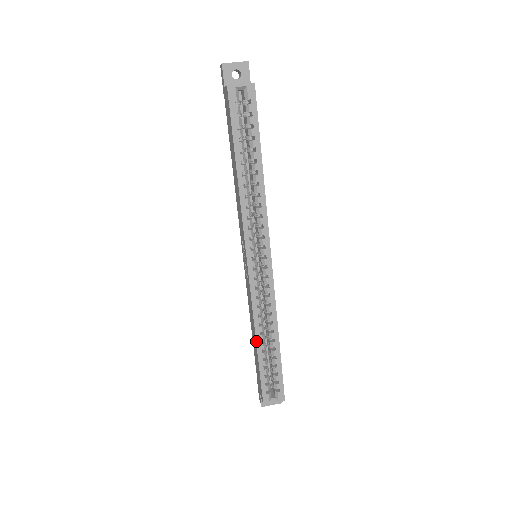
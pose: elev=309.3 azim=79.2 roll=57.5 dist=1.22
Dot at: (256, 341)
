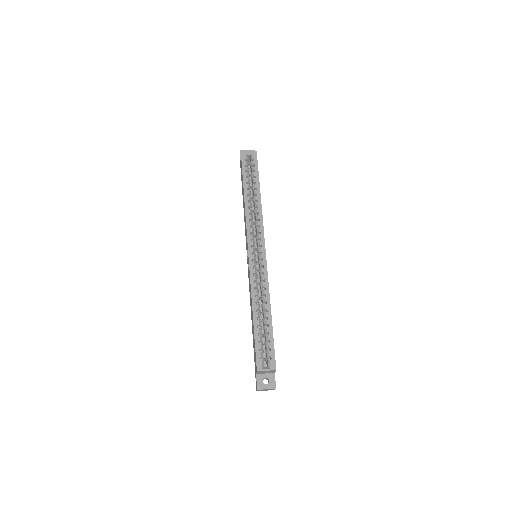
Dot at: (252, 309)
